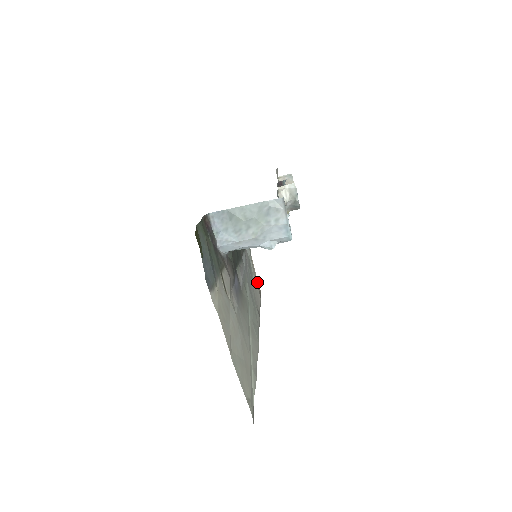
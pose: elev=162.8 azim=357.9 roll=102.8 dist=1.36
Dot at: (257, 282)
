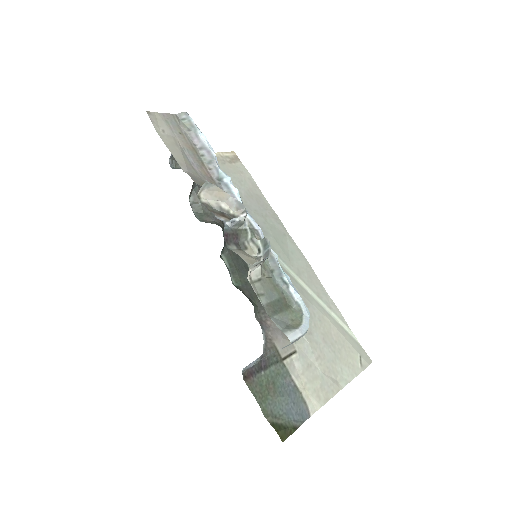
Dot at: (228, 158)
